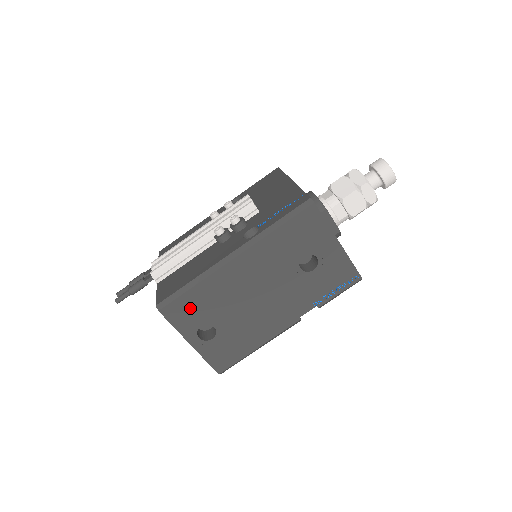
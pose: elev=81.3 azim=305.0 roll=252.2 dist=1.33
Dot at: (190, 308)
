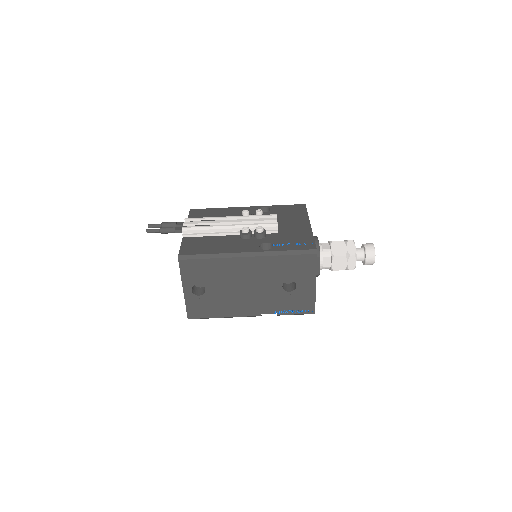
Dot at: (199, 270)
